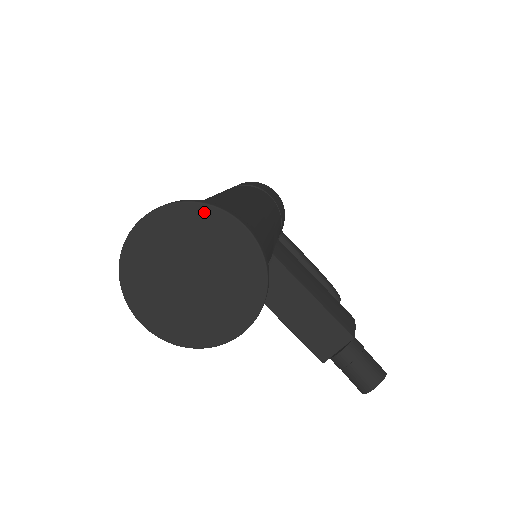
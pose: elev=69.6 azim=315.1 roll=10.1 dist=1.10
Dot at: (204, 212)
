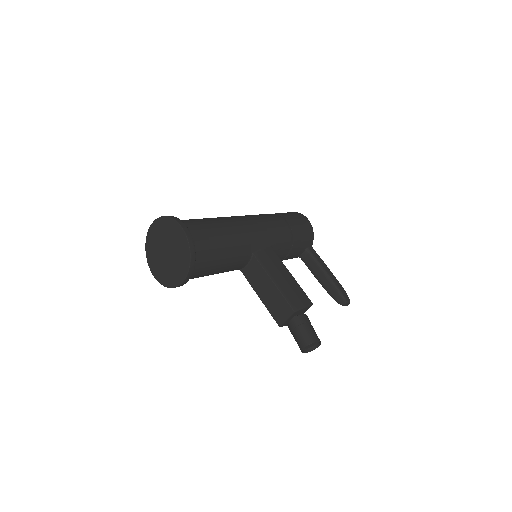
Dot at: (169, 221)
